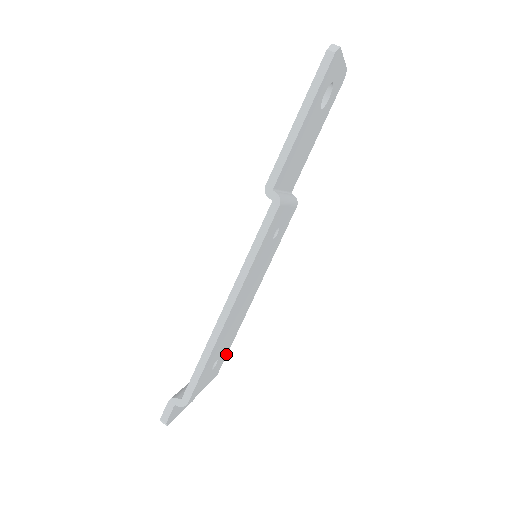
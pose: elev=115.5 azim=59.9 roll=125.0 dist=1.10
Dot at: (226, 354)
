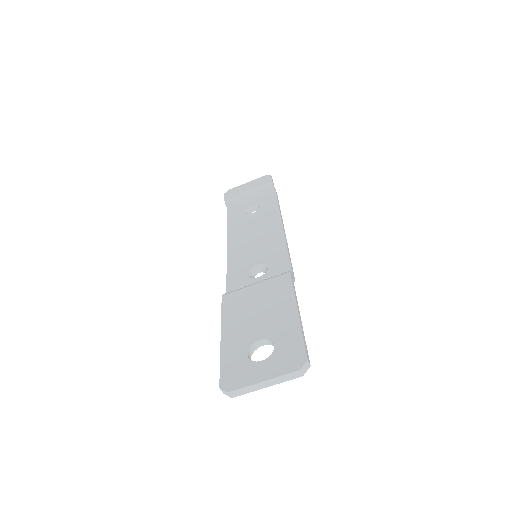
Dot at: occluded
